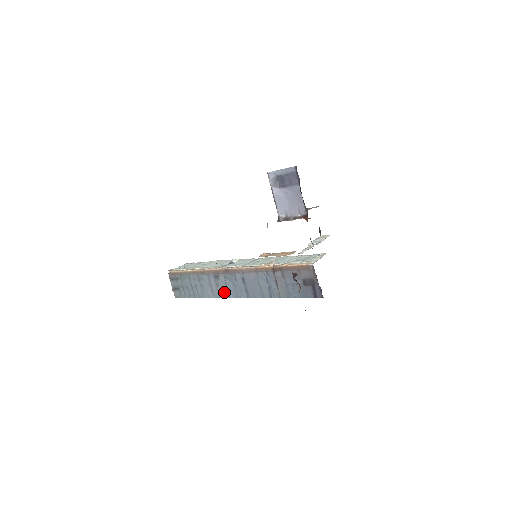
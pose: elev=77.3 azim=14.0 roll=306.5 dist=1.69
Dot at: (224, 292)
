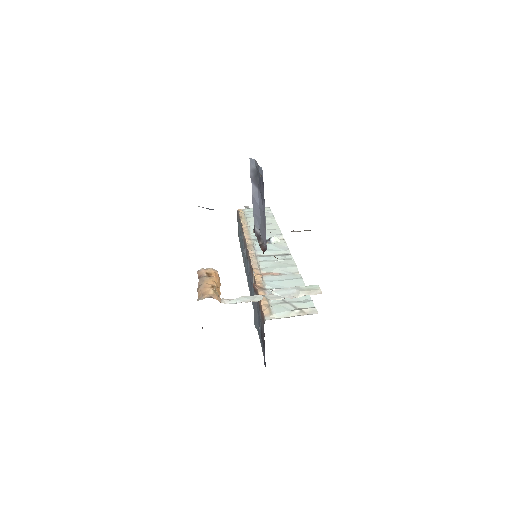
Dot at: occluded
